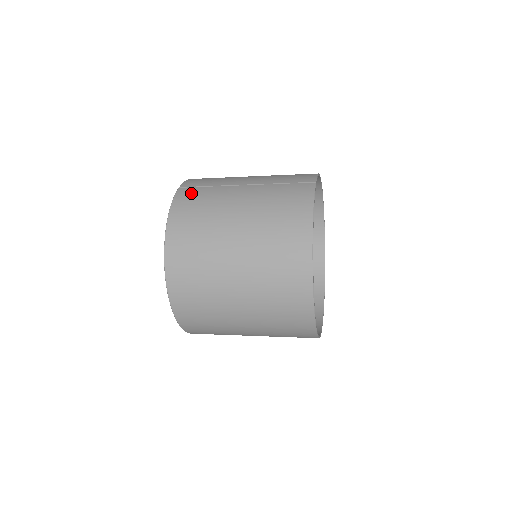
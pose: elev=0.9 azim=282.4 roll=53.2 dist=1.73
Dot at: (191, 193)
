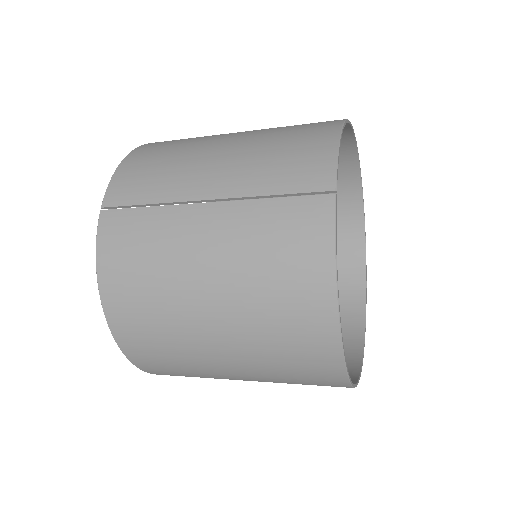
Dot at: (121, 227)
